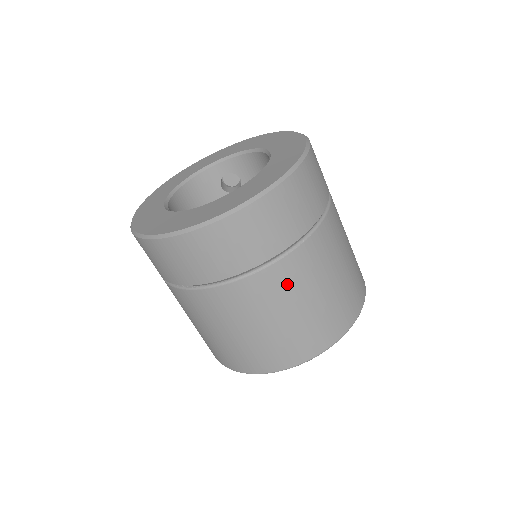
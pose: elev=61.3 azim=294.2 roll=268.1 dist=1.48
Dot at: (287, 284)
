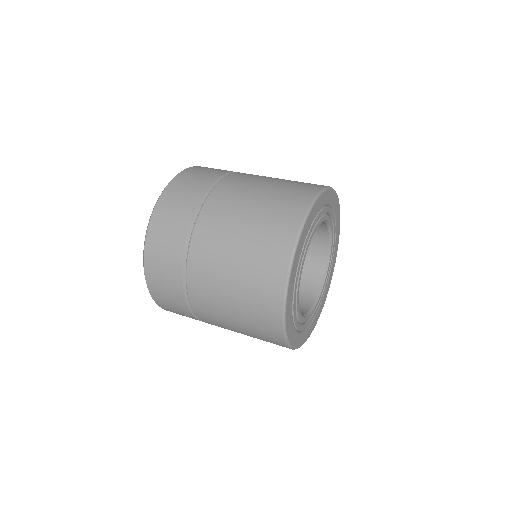
Dot at: (213, 237)
